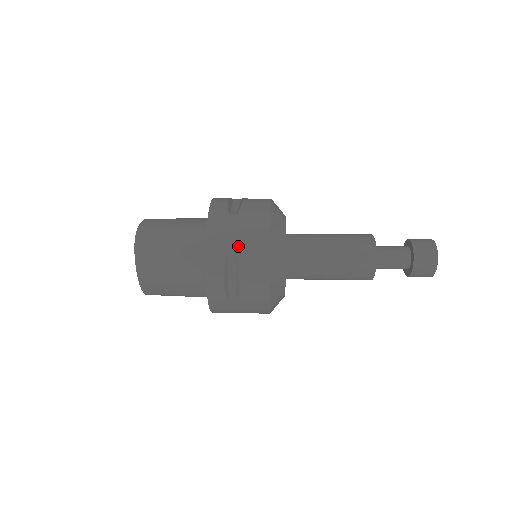
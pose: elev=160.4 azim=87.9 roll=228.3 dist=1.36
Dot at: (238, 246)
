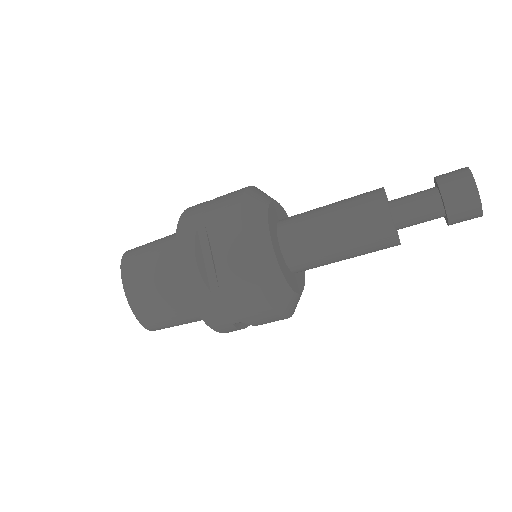
Dot at: (208, 219)
